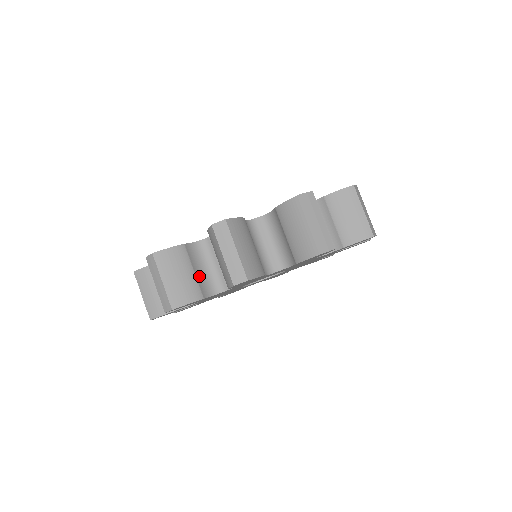
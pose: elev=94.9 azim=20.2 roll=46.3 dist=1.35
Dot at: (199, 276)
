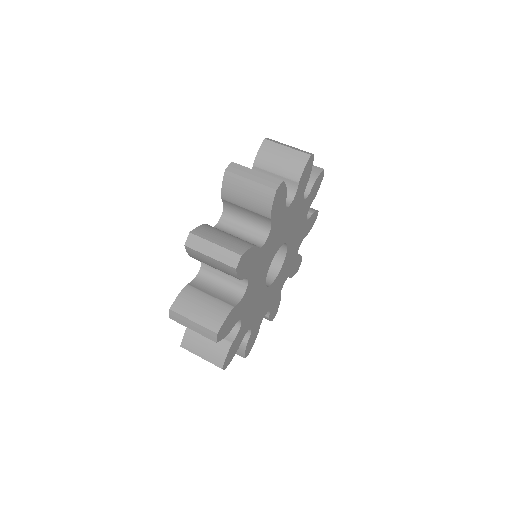
Dot at: occluded
